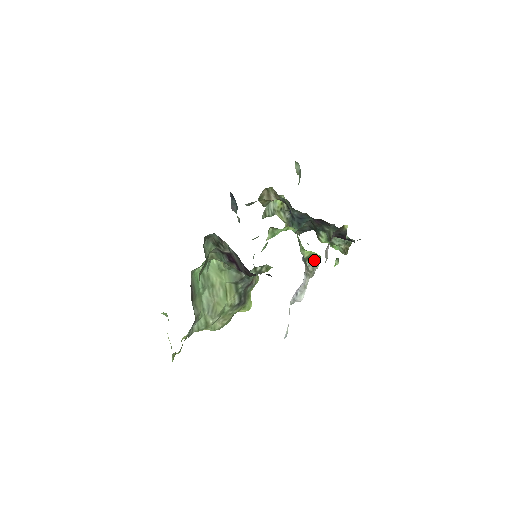
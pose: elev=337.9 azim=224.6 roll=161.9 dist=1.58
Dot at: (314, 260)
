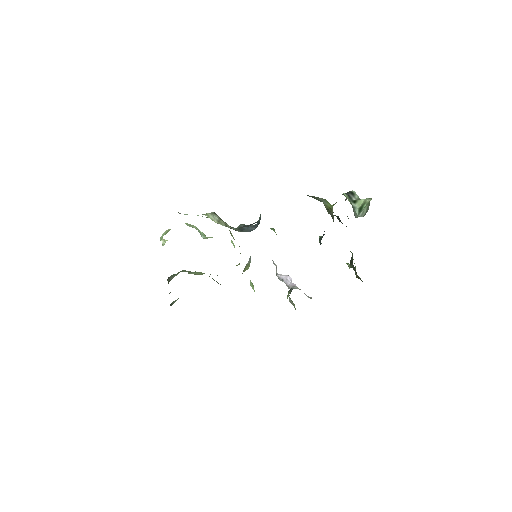
Dot at: (294, 305)
